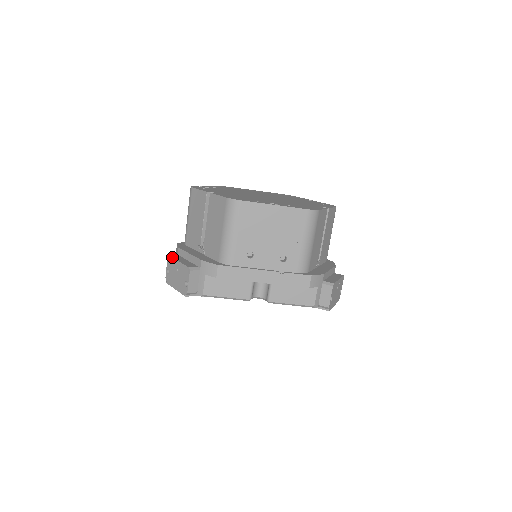
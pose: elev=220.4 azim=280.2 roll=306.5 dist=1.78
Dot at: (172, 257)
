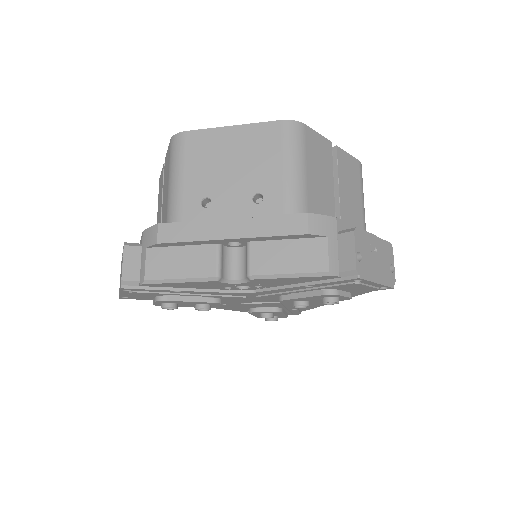
Dot at: occluded
